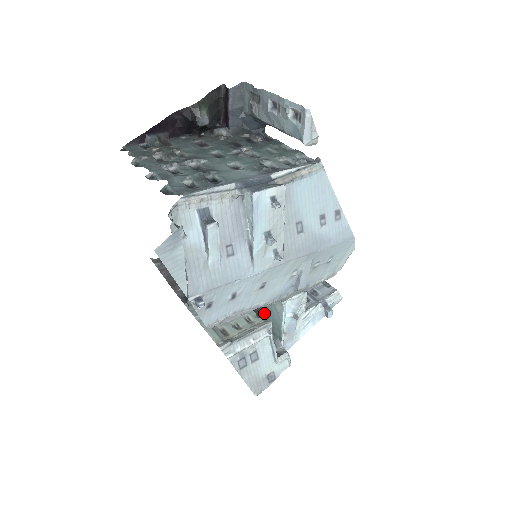
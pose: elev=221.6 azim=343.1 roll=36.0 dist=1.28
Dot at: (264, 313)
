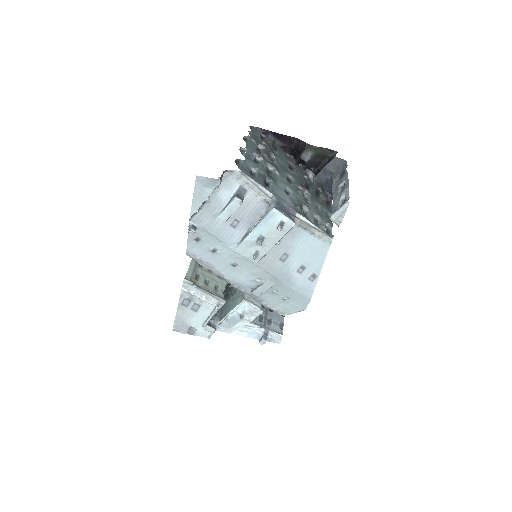
Dot at: (230, 297)
